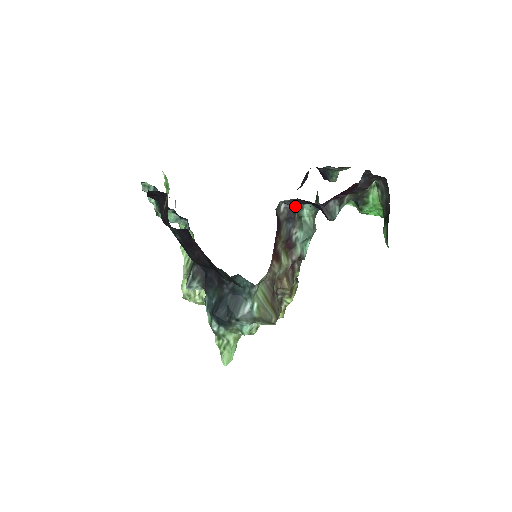
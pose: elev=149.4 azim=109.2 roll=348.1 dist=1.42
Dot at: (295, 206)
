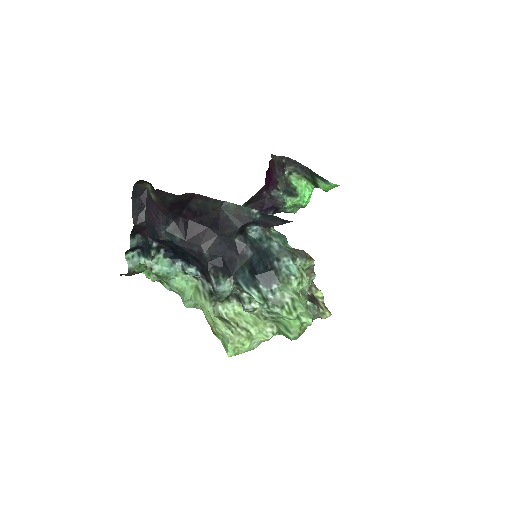
Dot at: occluded
